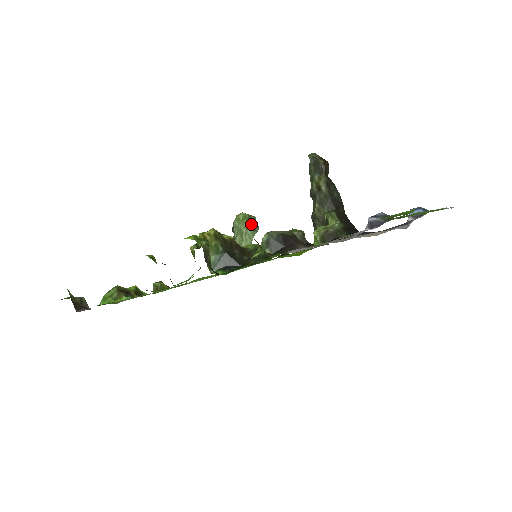
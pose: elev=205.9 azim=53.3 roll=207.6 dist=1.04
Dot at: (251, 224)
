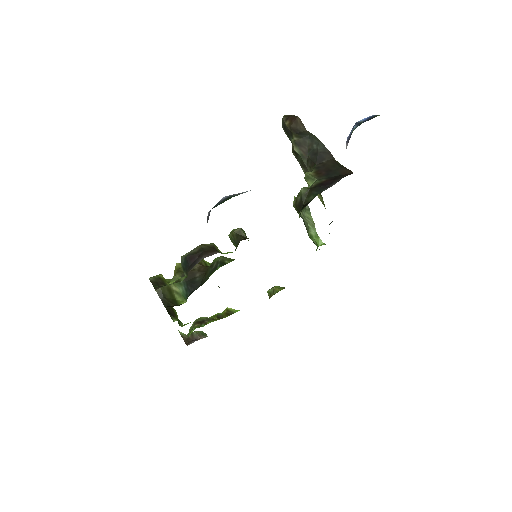
Dot at: occluded
